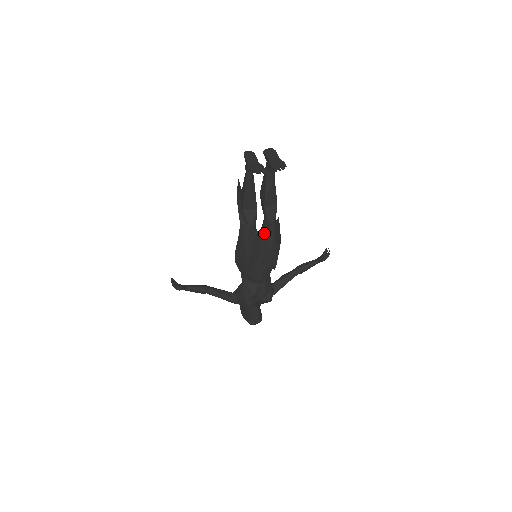
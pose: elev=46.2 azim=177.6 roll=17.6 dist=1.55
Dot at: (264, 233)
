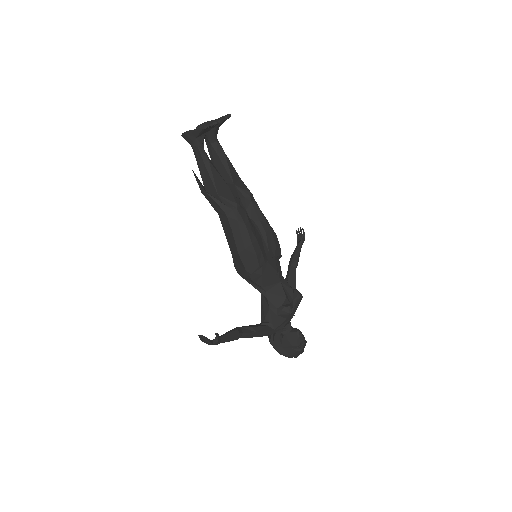
Dot at: (249, 216)
